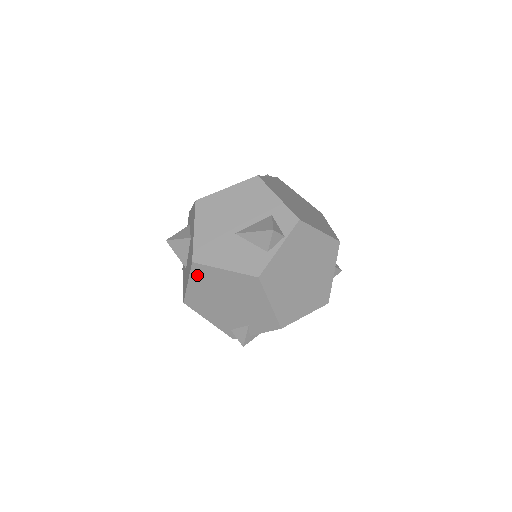
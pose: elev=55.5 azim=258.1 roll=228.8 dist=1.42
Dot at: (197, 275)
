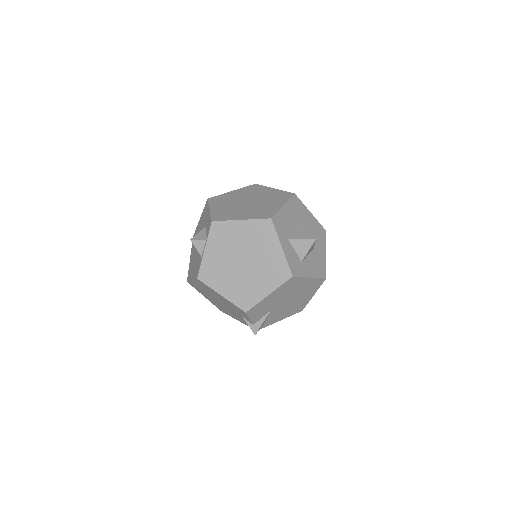
Dot at: (197, 289)
